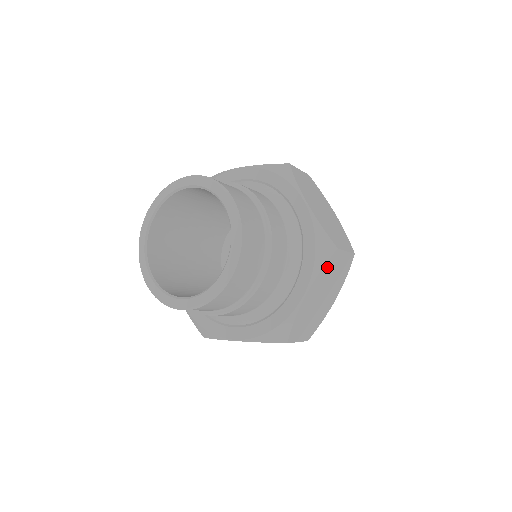
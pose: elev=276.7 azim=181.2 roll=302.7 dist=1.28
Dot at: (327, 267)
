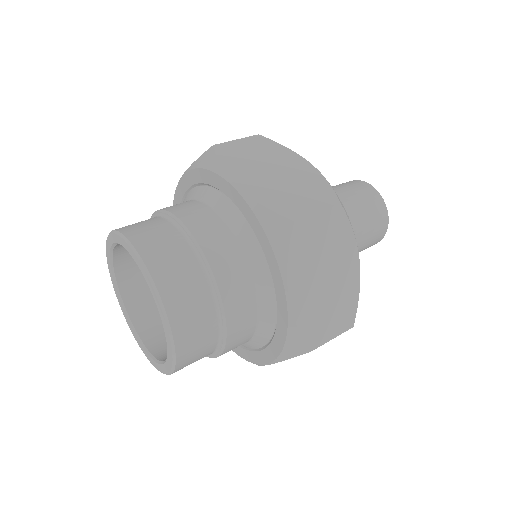
Dot at: occluded
